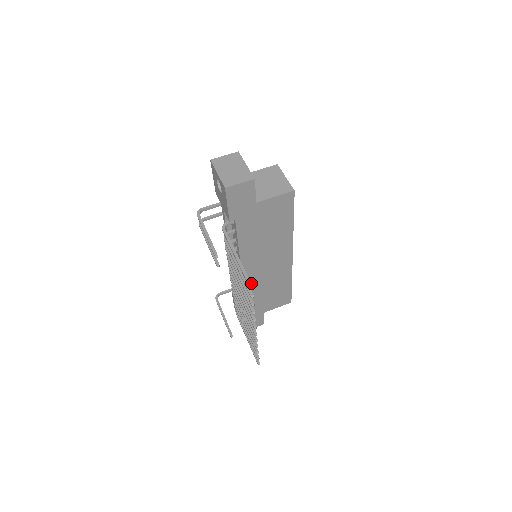
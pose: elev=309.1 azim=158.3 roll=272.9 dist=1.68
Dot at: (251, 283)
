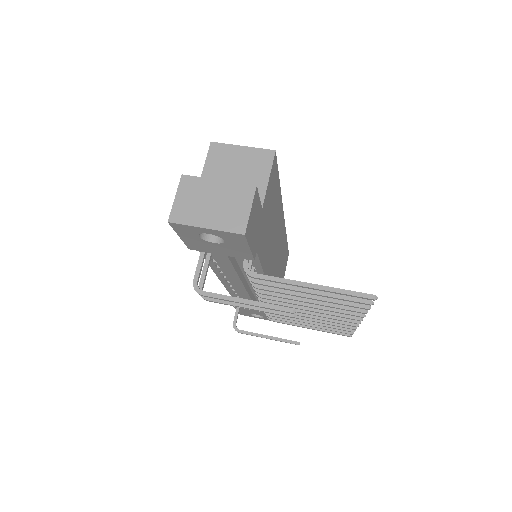
Dot at: occluded
